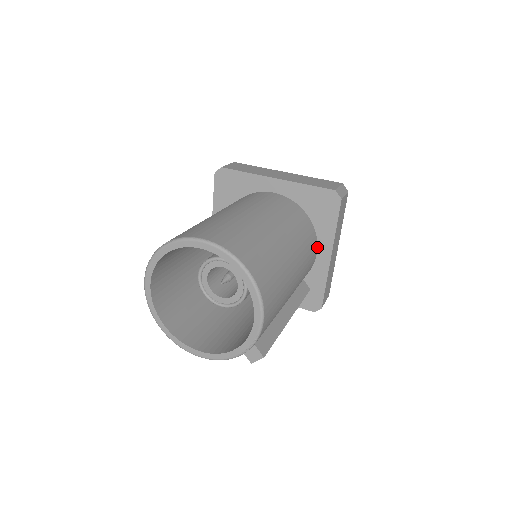
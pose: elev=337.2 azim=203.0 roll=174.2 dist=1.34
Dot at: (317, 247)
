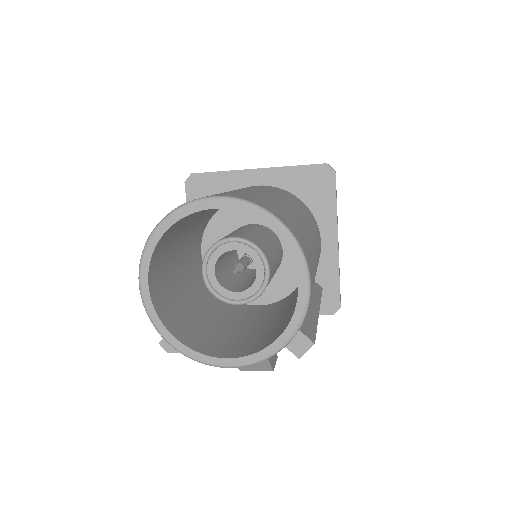
Dot at: (320, 234)
